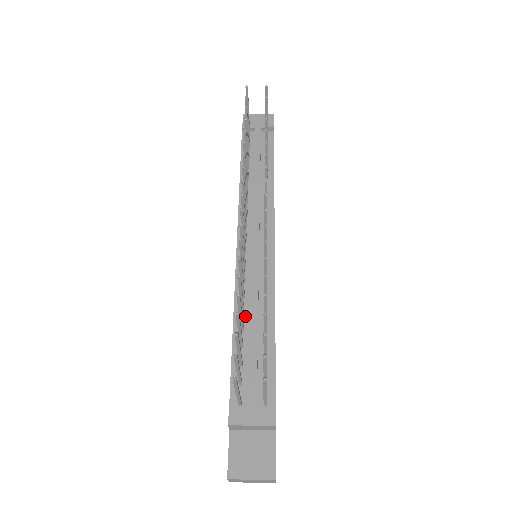
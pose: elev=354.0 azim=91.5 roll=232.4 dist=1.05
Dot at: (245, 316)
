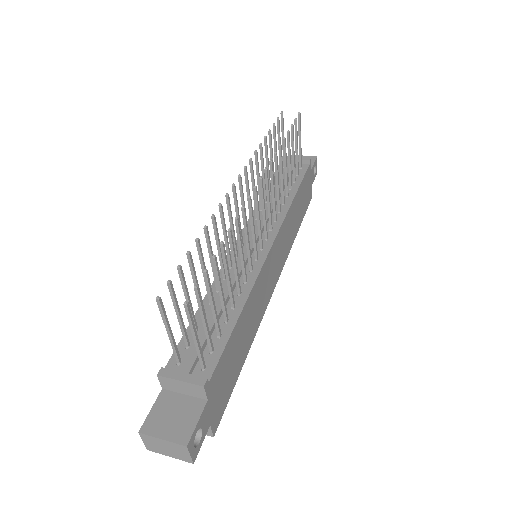
Dot at: occluded
